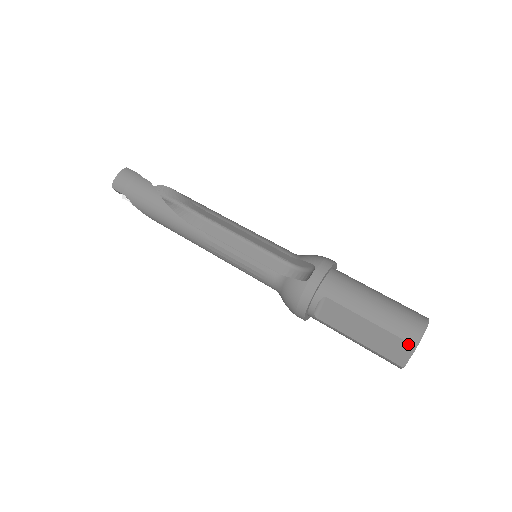
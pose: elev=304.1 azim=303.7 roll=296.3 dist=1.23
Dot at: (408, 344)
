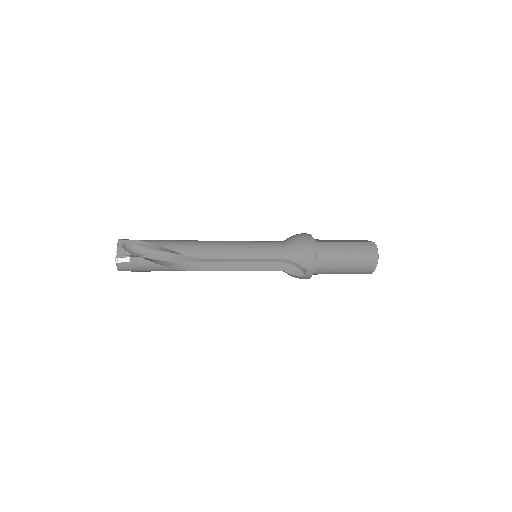
Dot at: (363, 240)
